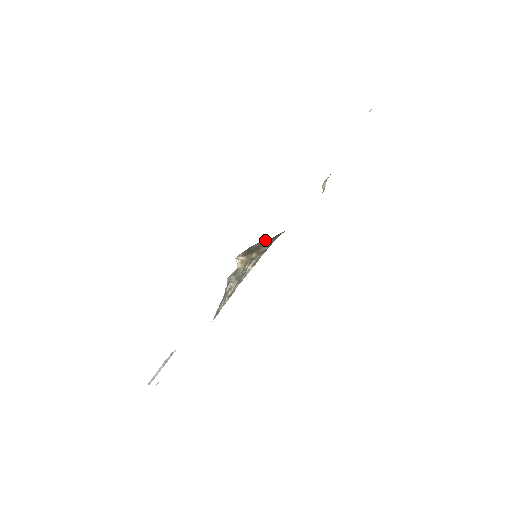
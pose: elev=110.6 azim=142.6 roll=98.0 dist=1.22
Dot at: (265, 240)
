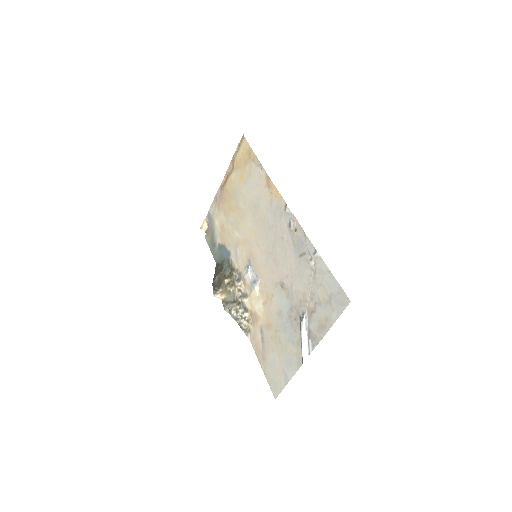
Dot at: (214, 275)
